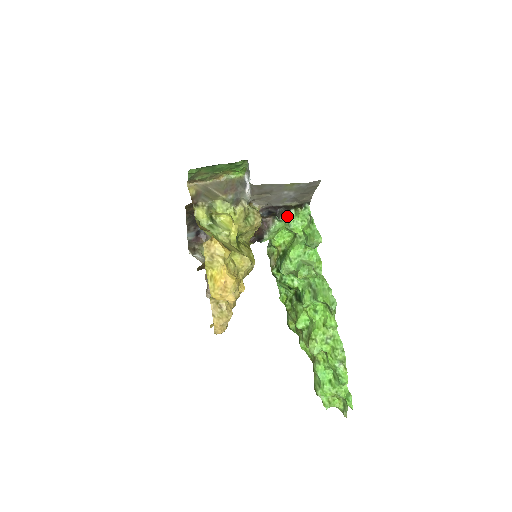
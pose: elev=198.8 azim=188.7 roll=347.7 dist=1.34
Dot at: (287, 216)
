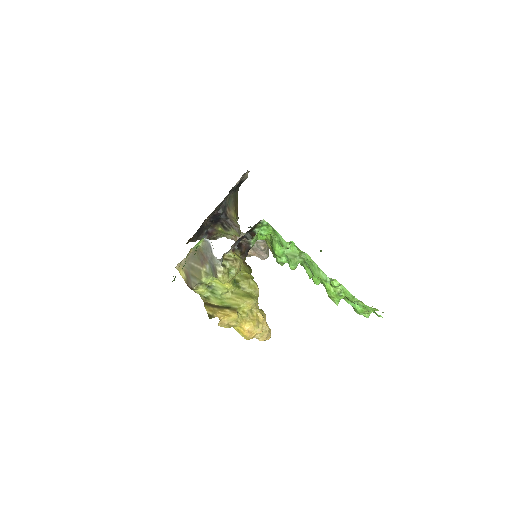
Dot at: (254, 235)
